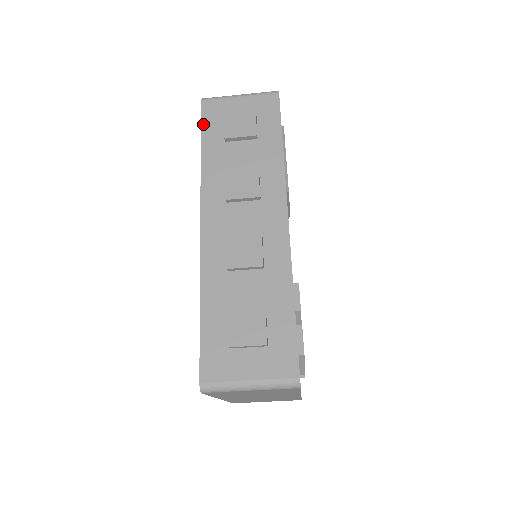
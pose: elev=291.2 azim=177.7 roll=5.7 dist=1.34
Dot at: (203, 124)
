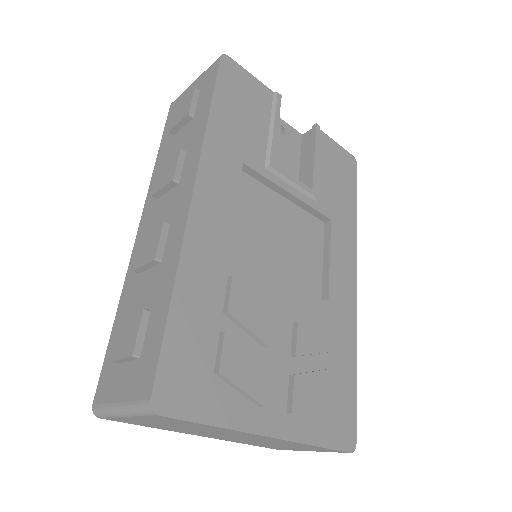
Dot at: (165, 127)
